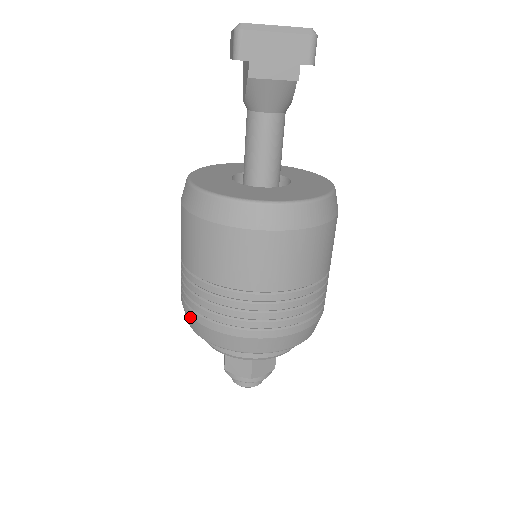
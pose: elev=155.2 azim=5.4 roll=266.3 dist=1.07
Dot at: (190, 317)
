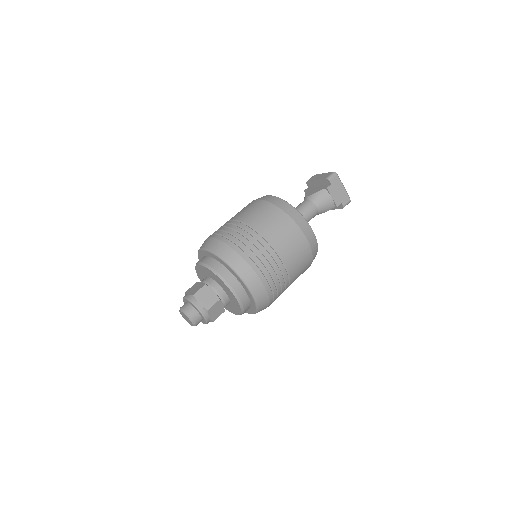
Dot at: (225, 244)
